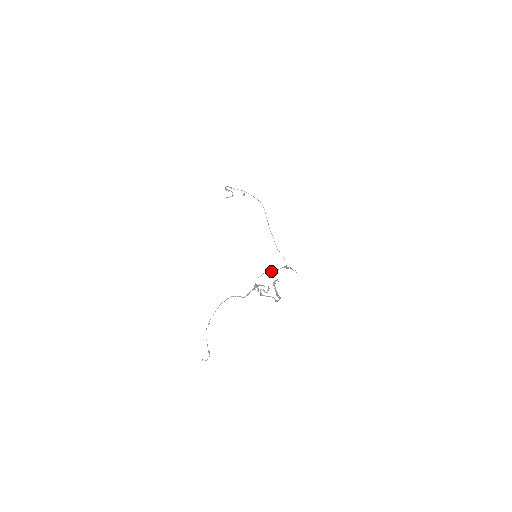
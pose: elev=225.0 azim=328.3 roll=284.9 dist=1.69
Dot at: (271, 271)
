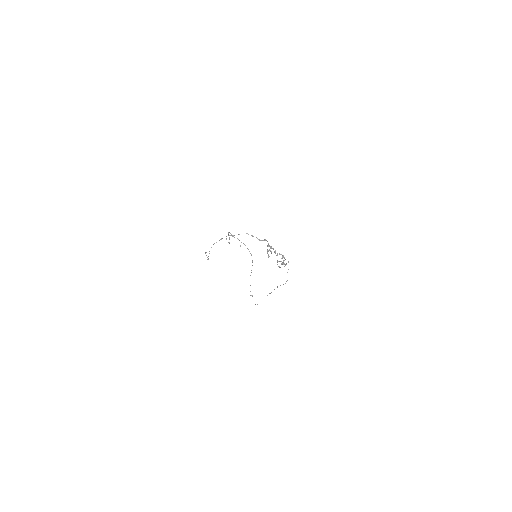
Dot at: (279, 253)
